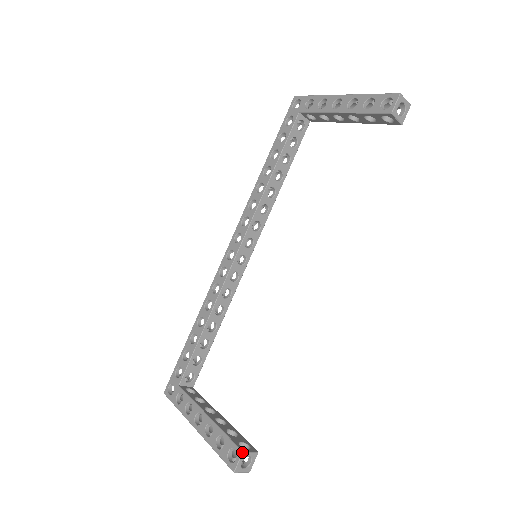
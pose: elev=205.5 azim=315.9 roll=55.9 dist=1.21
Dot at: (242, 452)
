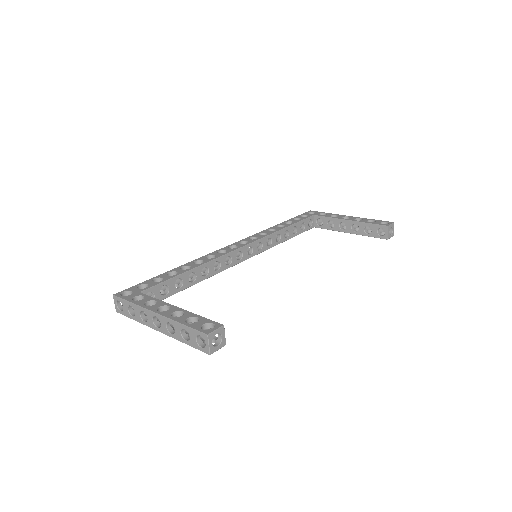
Dot at: (223, 325)
